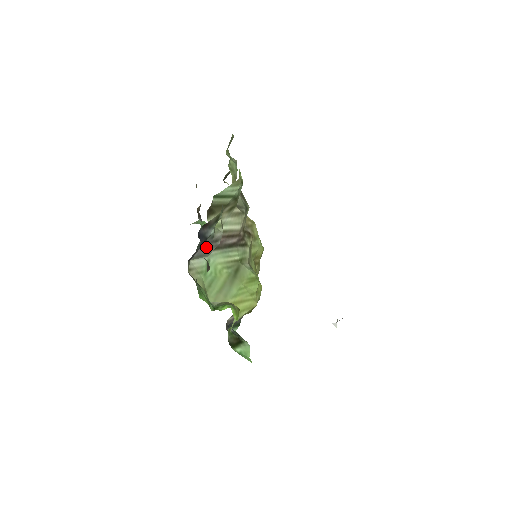
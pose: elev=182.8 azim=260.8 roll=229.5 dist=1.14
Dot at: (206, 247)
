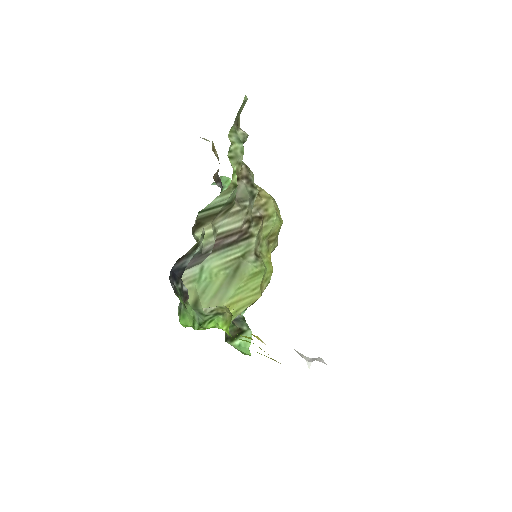
Dot at: (195, 260)
